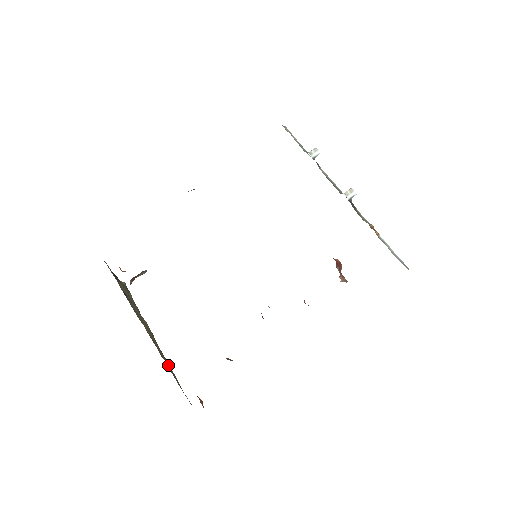
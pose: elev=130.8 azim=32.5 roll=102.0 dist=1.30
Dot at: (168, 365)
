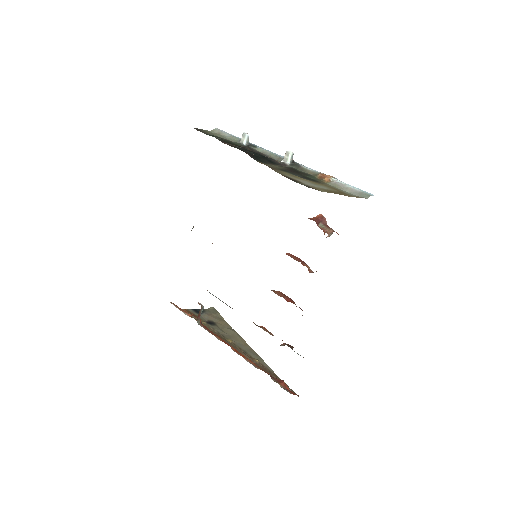
Dot at: (257, 362)
